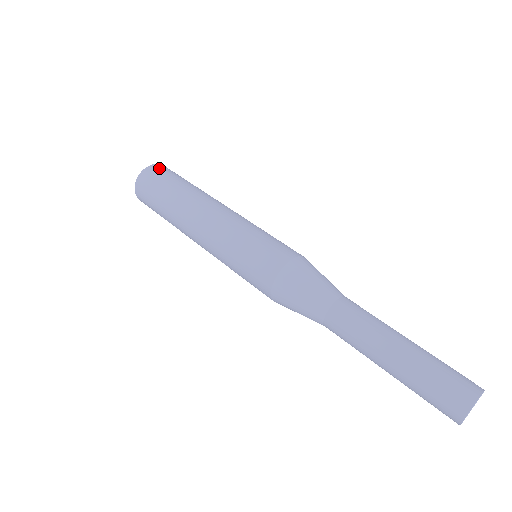
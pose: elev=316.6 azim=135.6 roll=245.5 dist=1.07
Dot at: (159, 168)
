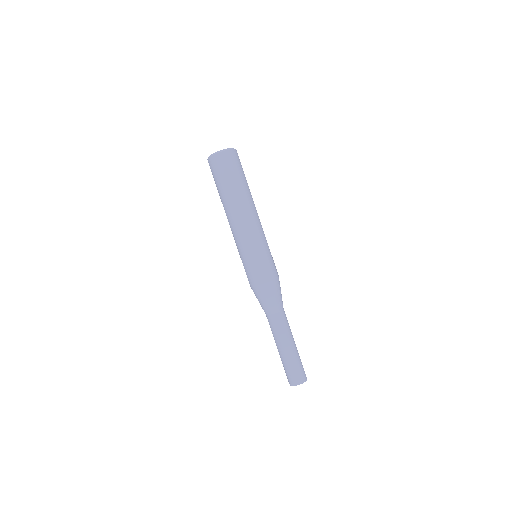
Dot at: (219, 161)
